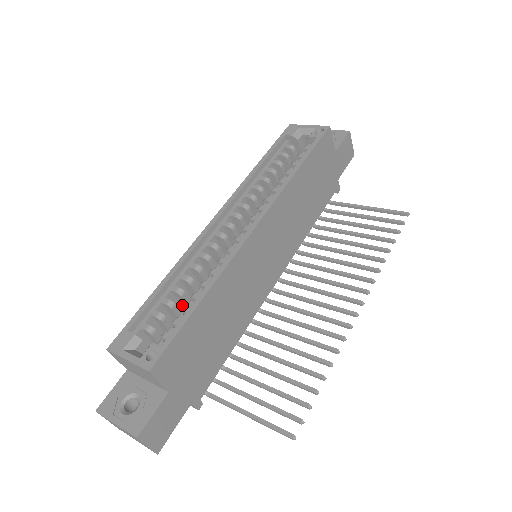
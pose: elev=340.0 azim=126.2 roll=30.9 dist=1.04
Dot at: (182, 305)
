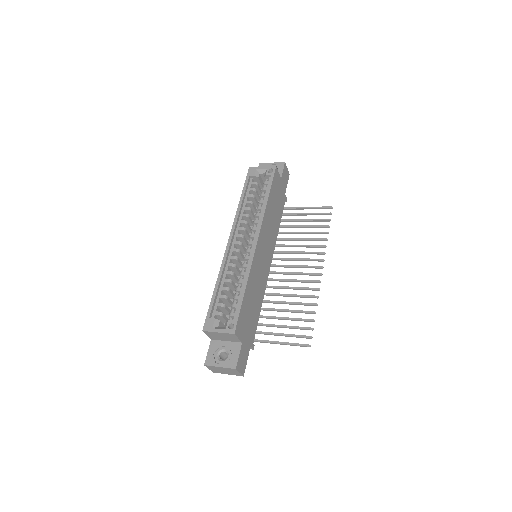
Dot at: (228, 296)
